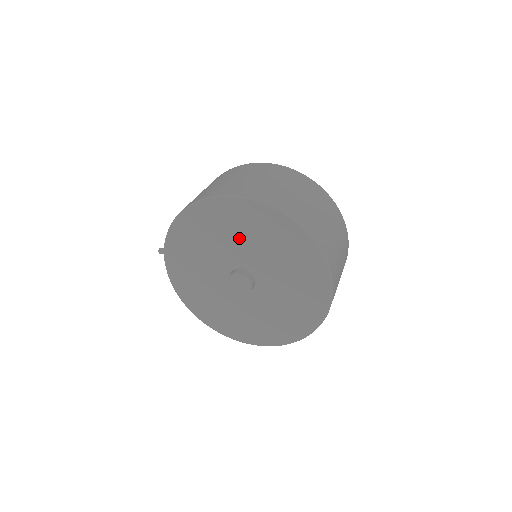
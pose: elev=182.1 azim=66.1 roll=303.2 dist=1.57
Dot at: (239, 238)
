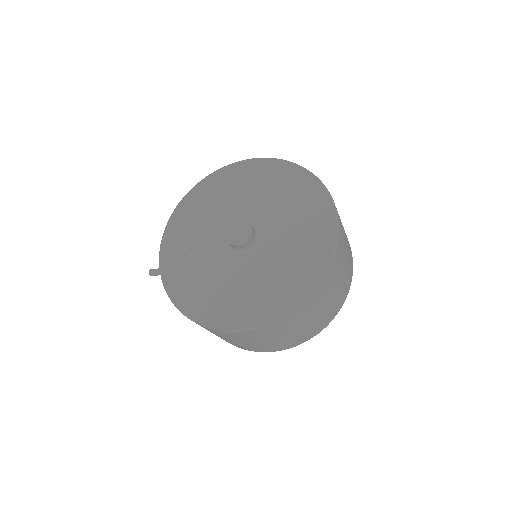
Dot at: (253, 194)
